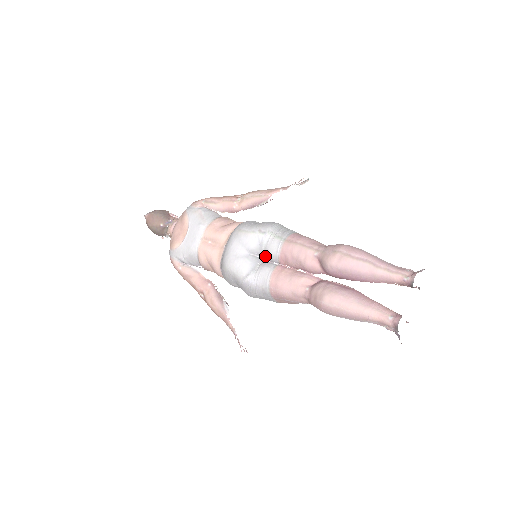
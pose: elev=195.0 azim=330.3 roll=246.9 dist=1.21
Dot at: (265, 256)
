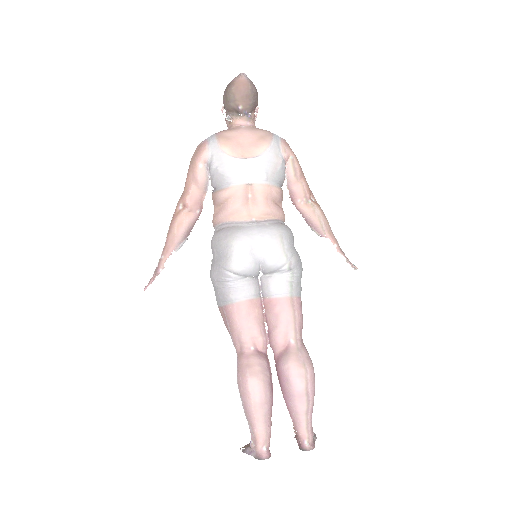
Dot at: (264, 279)
